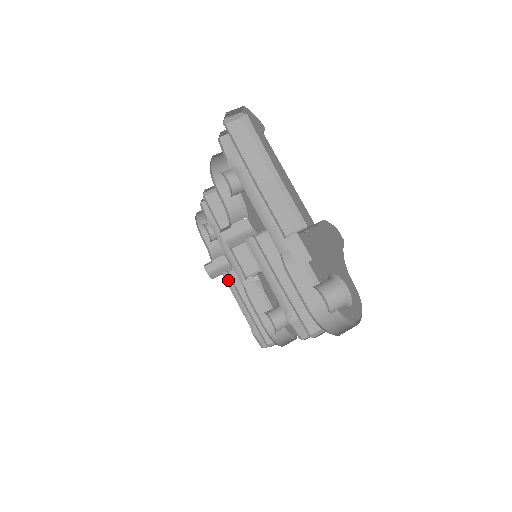
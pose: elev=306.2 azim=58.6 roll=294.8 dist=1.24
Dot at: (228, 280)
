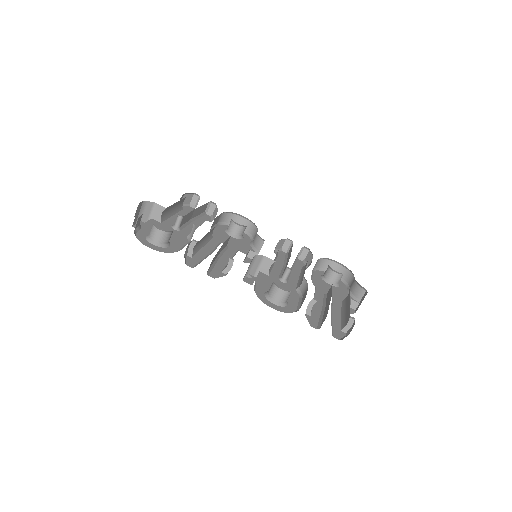
Dot at: (164, 218)
